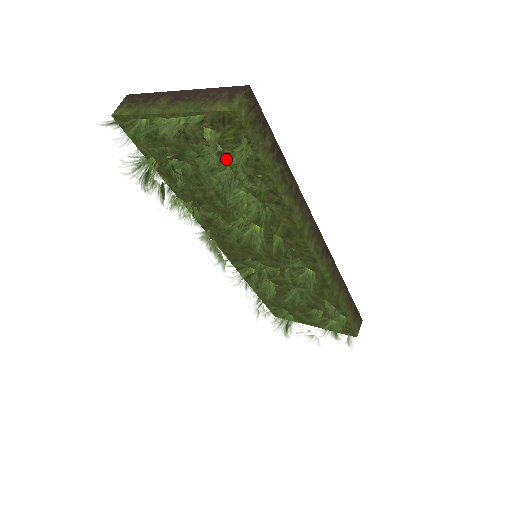
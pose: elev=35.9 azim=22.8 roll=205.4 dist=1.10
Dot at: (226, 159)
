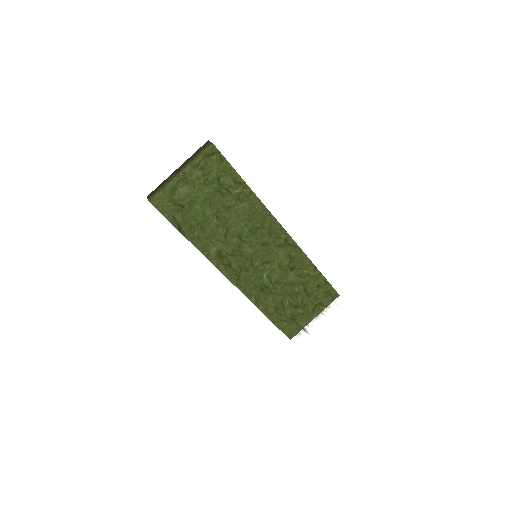
Dot at: (222, 164)
